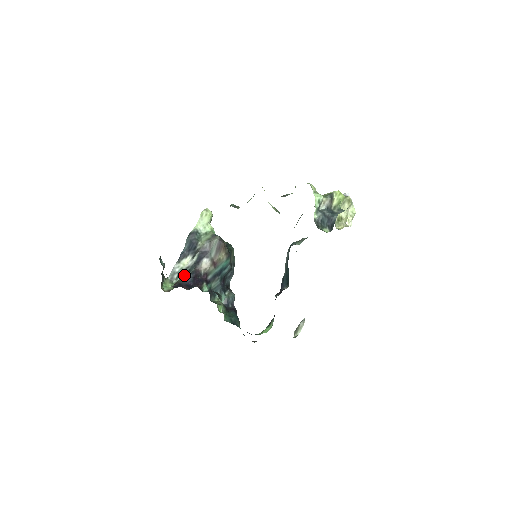
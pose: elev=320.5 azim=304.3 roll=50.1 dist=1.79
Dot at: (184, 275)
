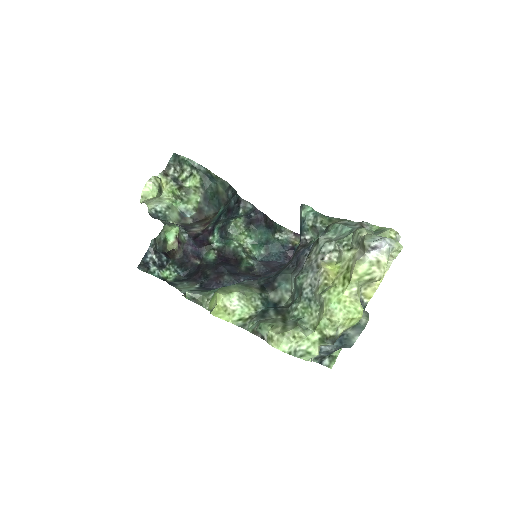
Dot at: (180, 232)
